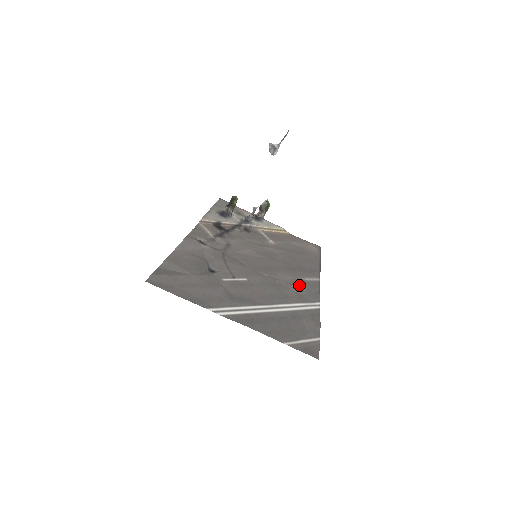
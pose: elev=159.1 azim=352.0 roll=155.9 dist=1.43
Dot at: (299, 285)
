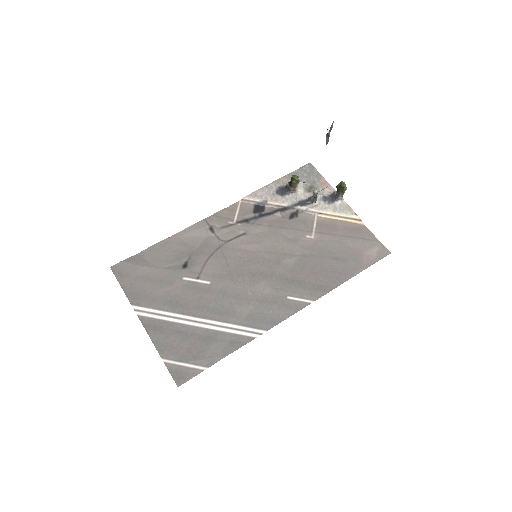
Dot at: (268, 303)
